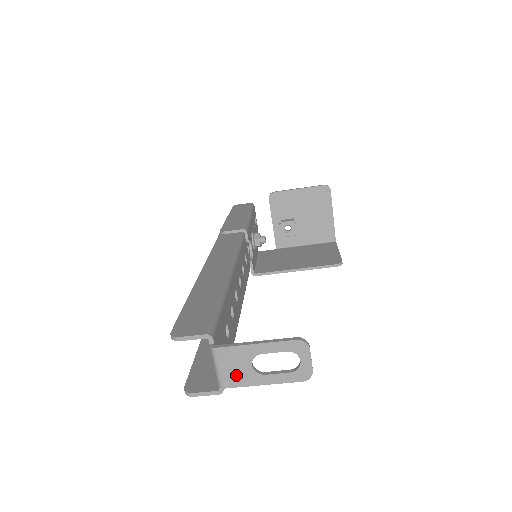
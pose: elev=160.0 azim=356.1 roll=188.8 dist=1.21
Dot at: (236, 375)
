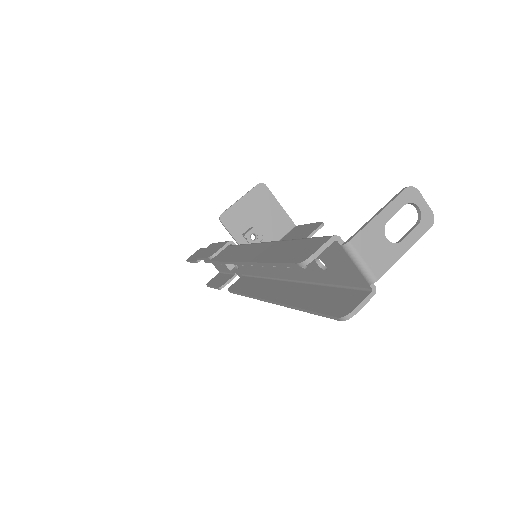
Dot at: (380, 258)
